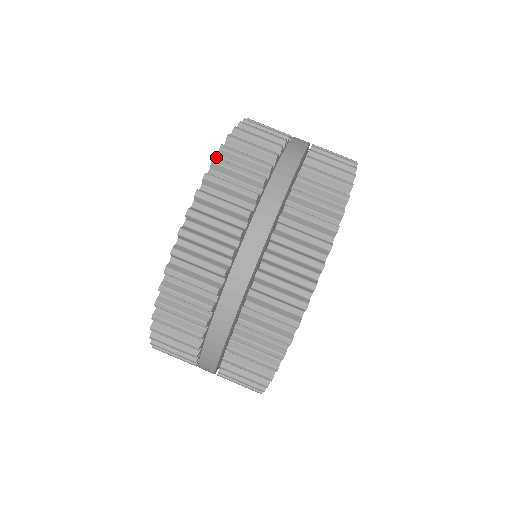
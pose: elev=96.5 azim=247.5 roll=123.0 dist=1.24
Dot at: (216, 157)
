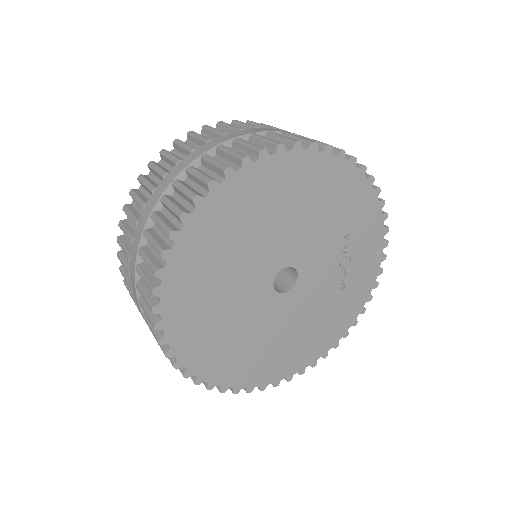
Dot at: occluded
